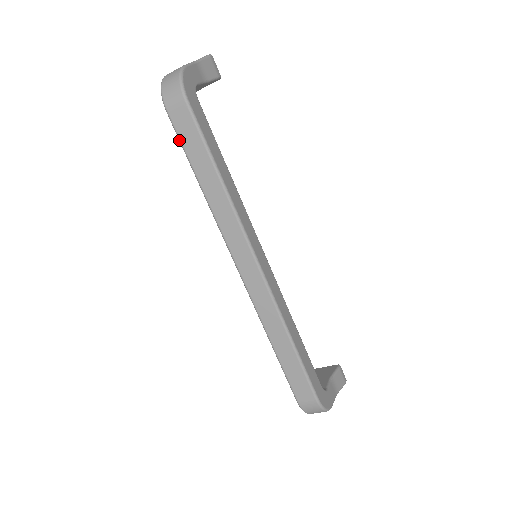
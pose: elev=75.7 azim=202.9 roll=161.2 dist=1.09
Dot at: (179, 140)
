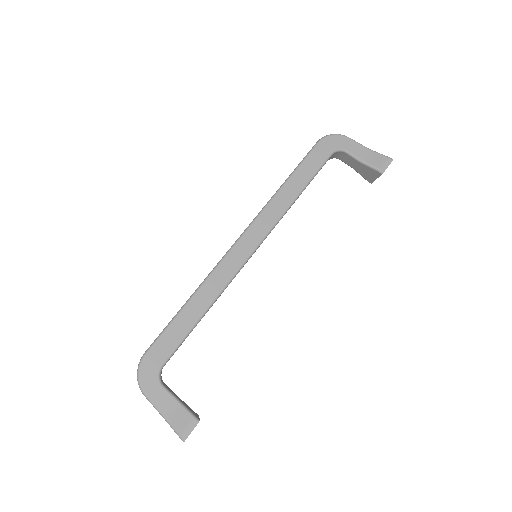
Dot at: occluded
